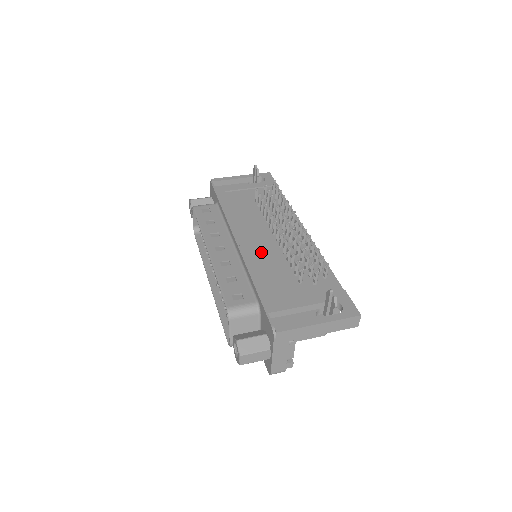
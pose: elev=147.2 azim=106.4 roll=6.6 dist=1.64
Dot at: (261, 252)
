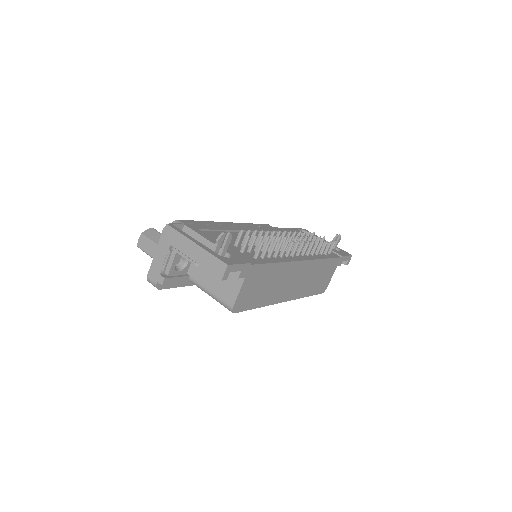
Dot at: (250, 235)
